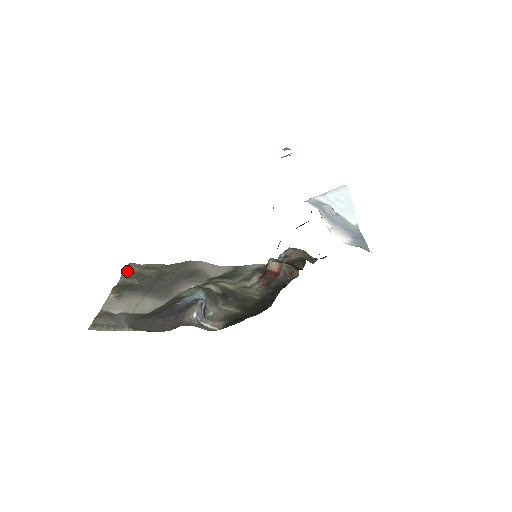
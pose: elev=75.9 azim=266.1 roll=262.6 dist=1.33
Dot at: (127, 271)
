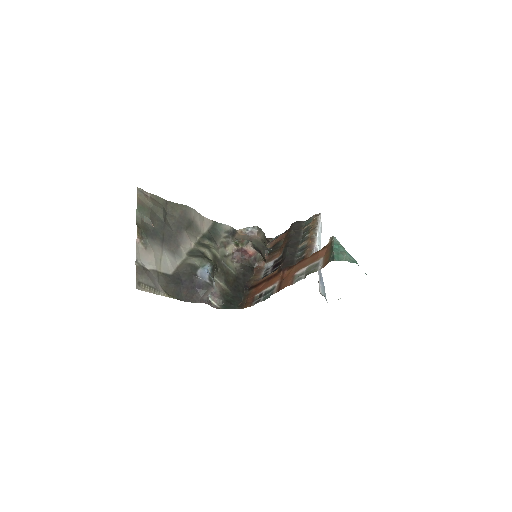
Dot at: (139, 202)
